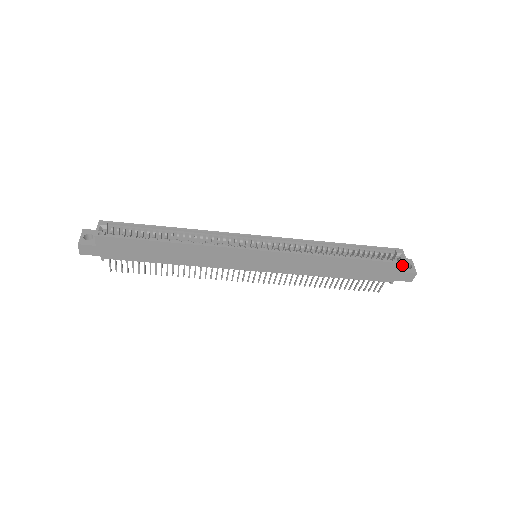
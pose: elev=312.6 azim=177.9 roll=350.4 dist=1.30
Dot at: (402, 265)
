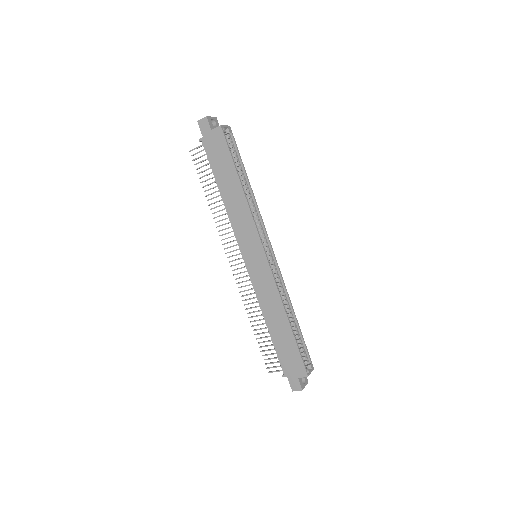
Dot at: (305, 373)
